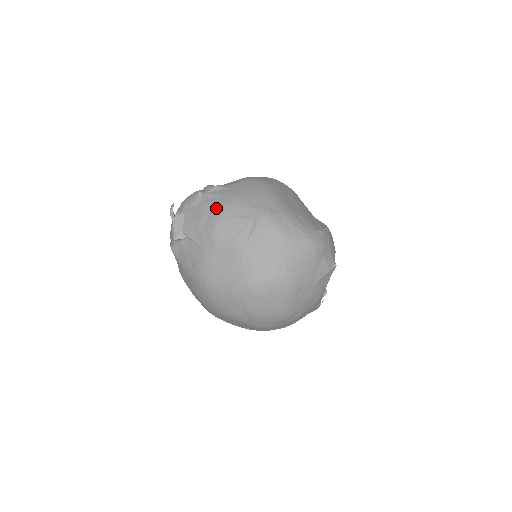
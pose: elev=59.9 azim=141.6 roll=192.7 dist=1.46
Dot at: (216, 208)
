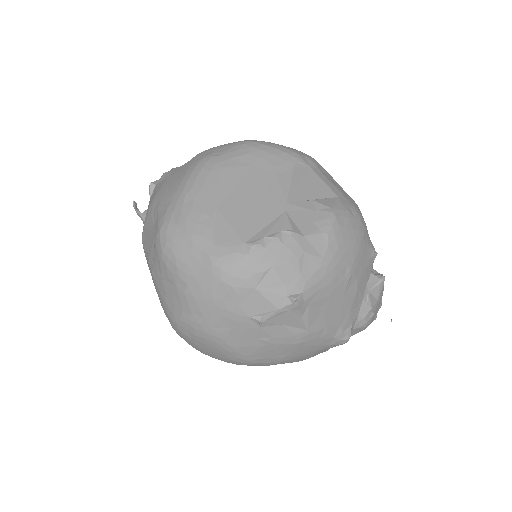
Dot at: (147, 211)
